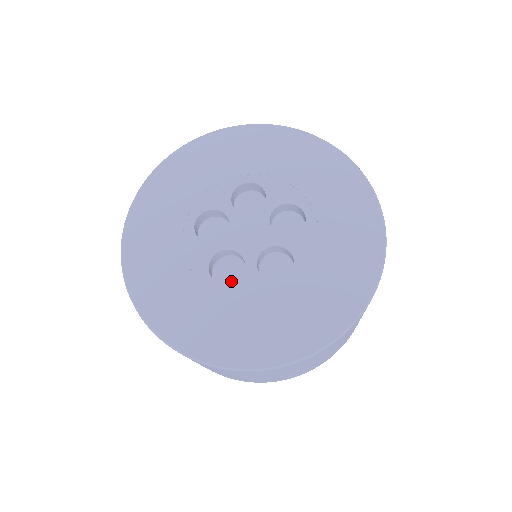
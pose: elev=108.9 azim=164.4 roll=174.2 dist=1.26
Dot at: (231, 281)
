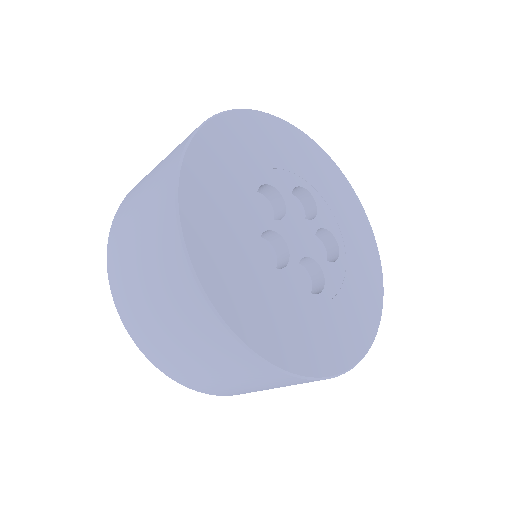
Dot at: occluded
